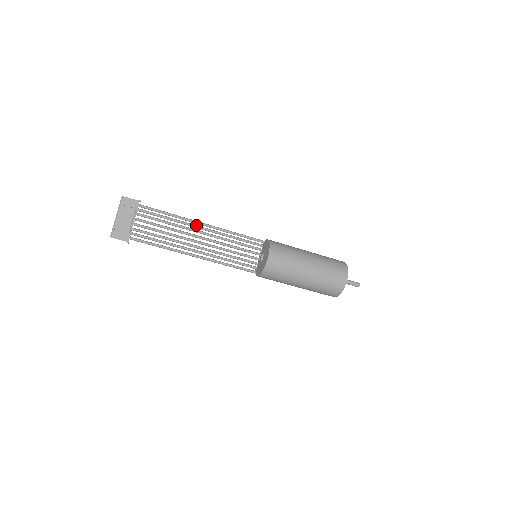
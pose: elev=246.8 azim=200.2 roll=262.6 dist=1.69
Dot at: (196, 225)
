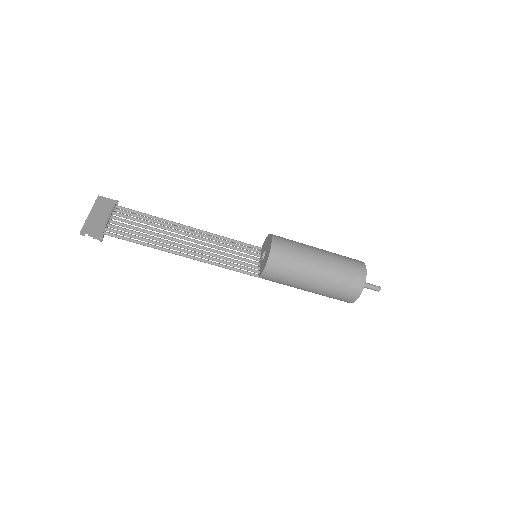
Dot at: (182, 228)
